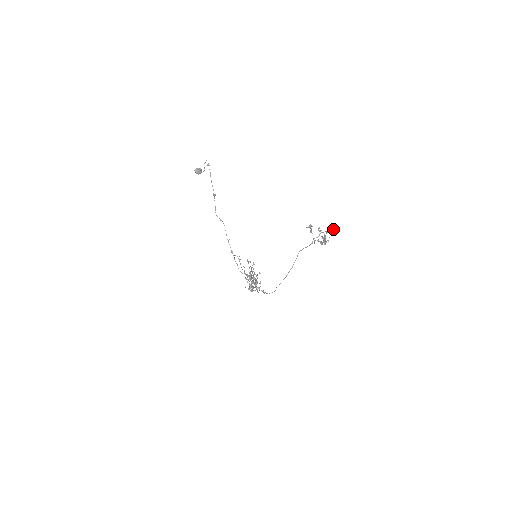
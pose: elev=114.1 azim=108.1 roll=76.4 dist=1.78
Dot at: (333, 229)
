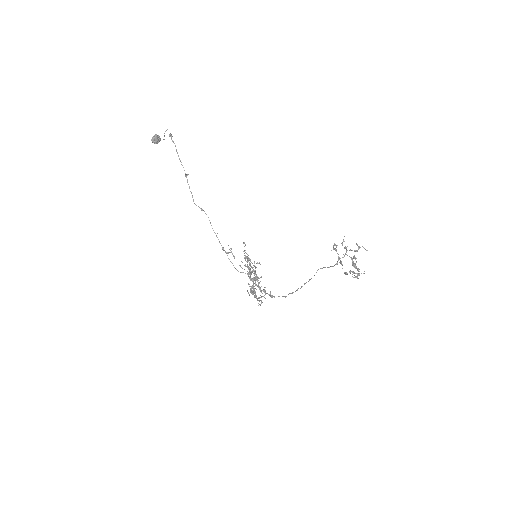
Dot at: (364, 248)
